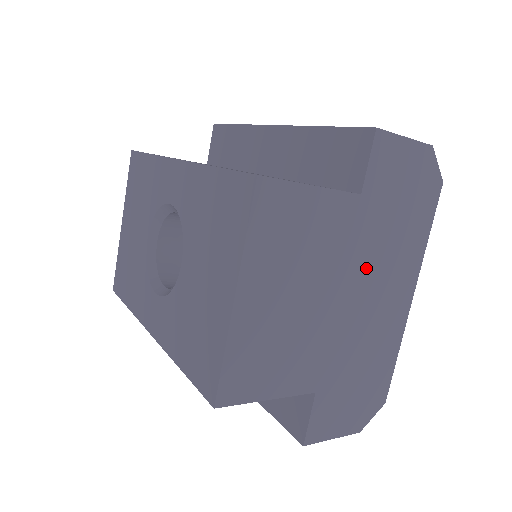
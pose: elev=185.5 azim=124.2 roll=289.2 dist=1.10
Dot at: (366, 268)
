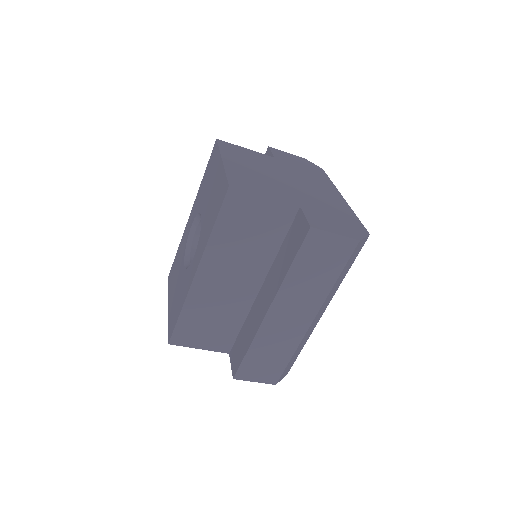
Dot at: (297, 177)
